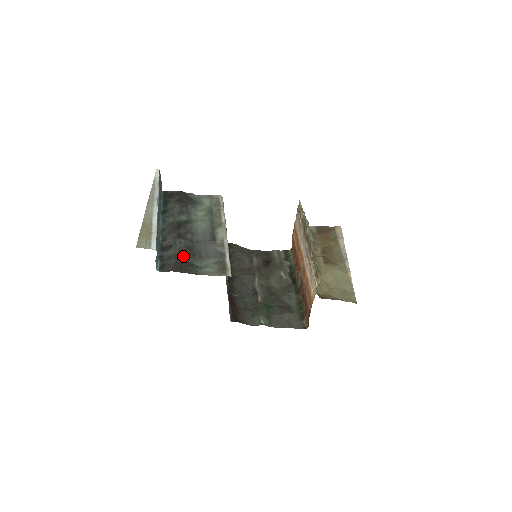
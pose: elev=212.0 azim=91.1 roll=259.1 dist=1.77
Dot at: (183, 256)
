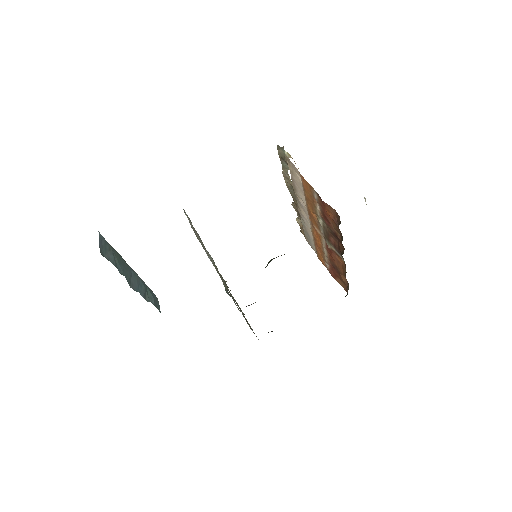
Dot at: occluded
